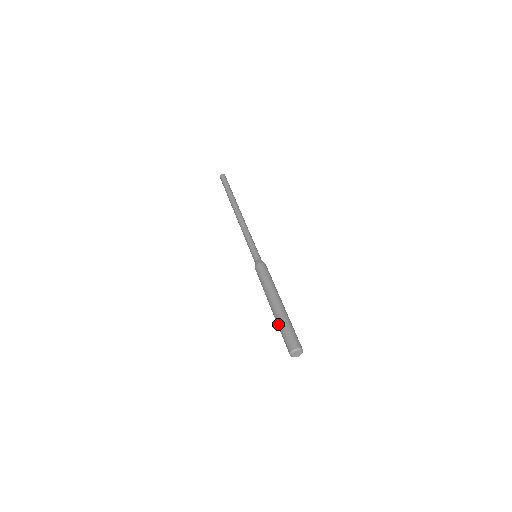
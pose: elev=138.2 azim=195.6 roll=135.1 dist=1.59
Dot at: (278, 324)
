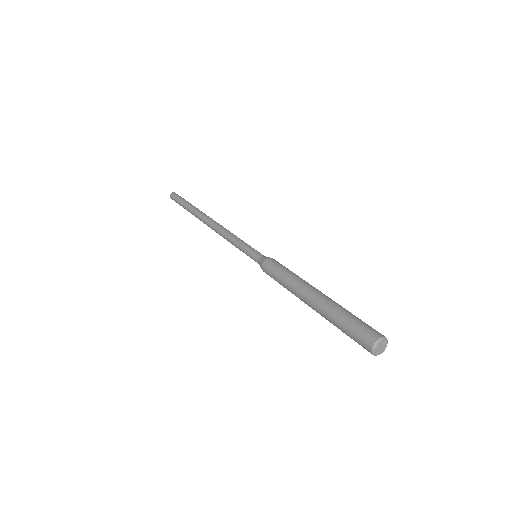
Dot at: (332, 323)
